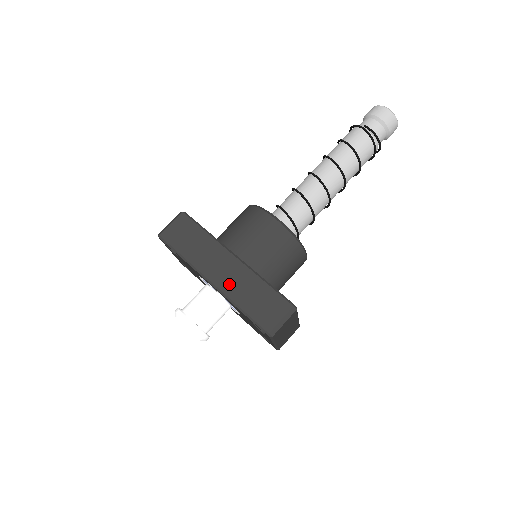
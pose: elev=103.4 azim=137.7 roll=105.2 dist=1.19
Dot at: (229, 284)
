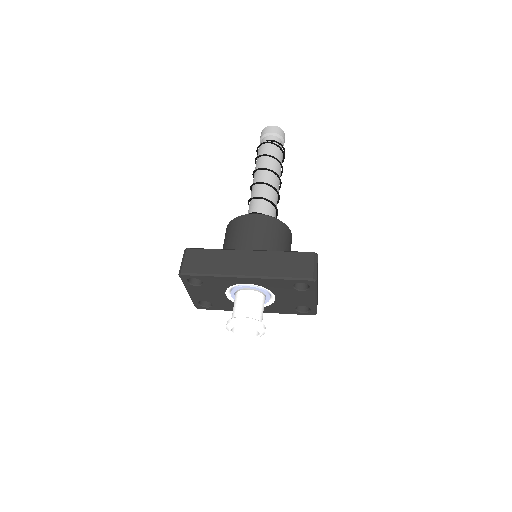
Dot at: (259, 269)
